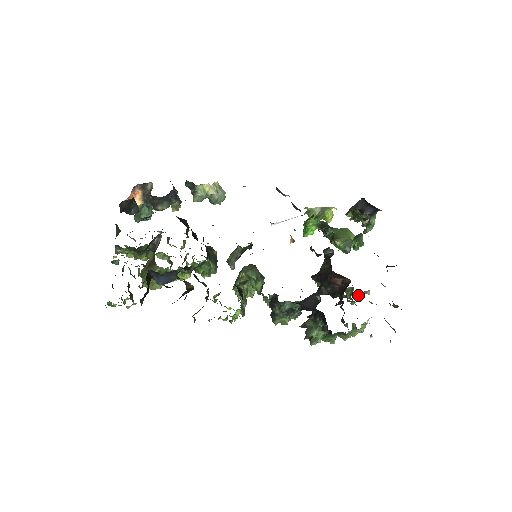
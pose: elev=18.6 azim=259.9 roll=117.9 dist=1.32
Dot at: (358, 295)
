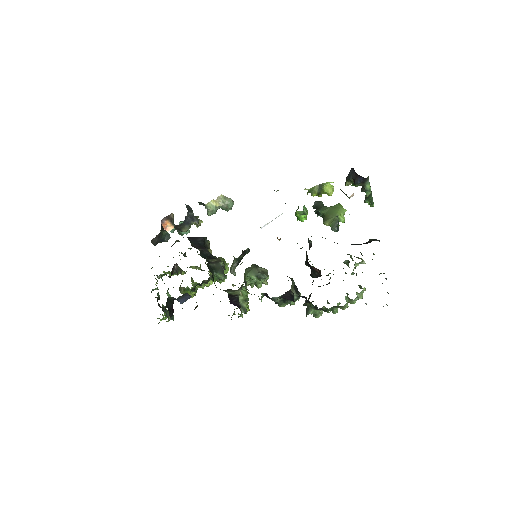
Dot at: (356, 265)
